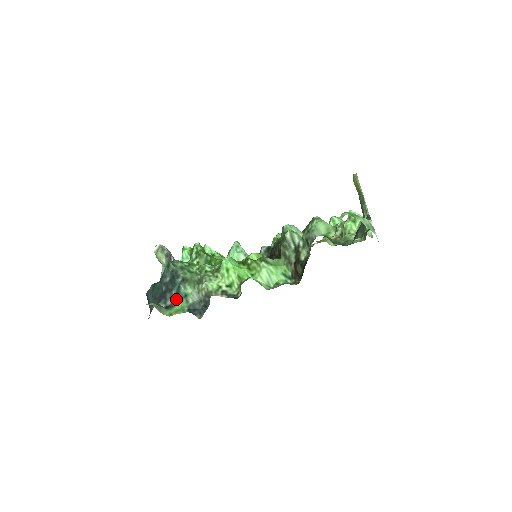
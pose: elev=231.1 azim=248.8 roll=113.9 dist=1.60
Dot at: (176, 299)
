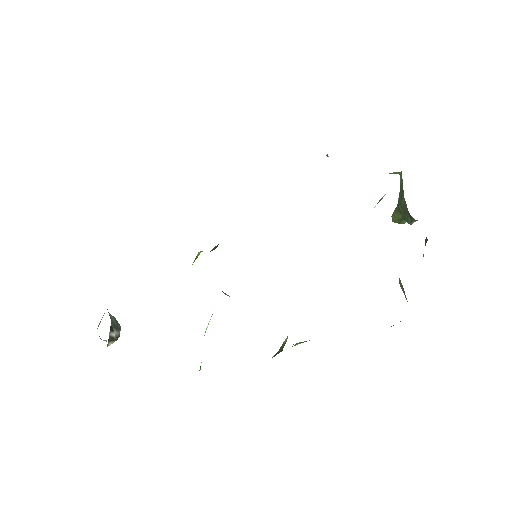
Dot at: occluded
